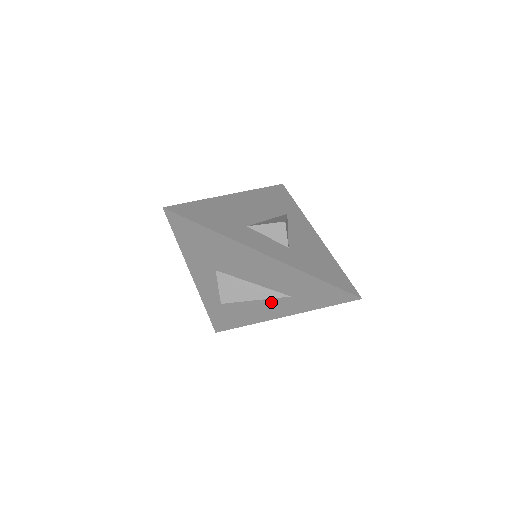
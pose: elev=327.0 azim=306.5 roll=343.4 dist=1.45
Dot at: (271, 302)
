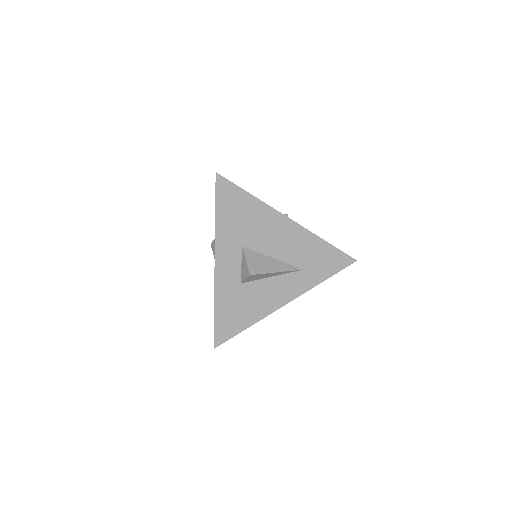
Dot at: (284, 282)
